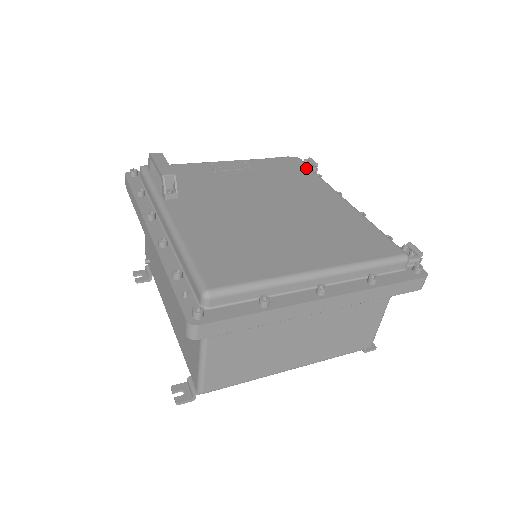
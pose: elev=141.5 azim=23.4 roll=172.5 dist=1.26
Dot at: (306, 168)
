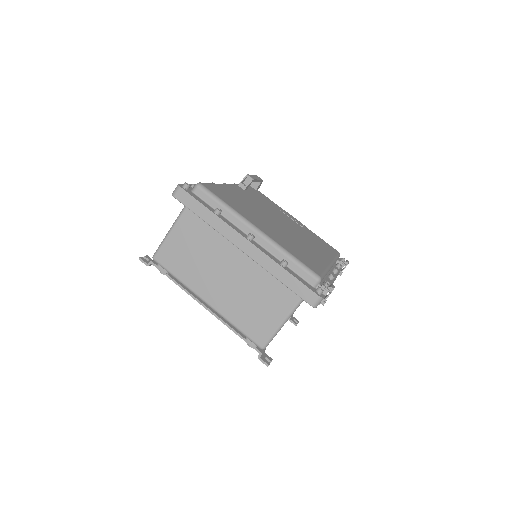
Dot at: (335, 253)
